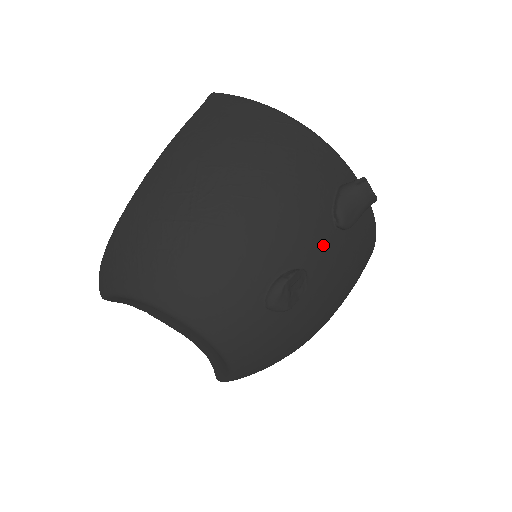
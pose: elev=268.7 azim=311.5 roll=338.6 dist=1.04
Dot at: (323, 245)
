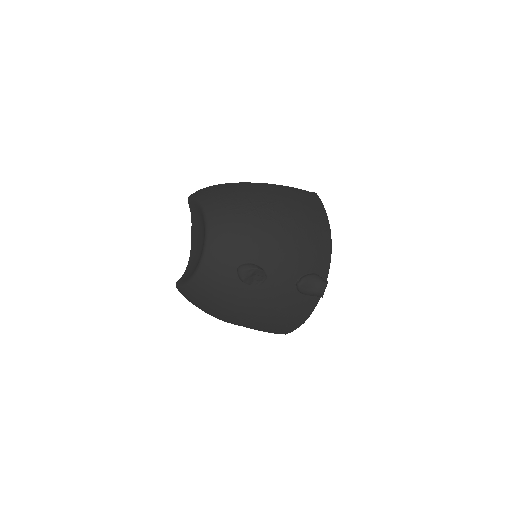
Dot at: (284, 281)
